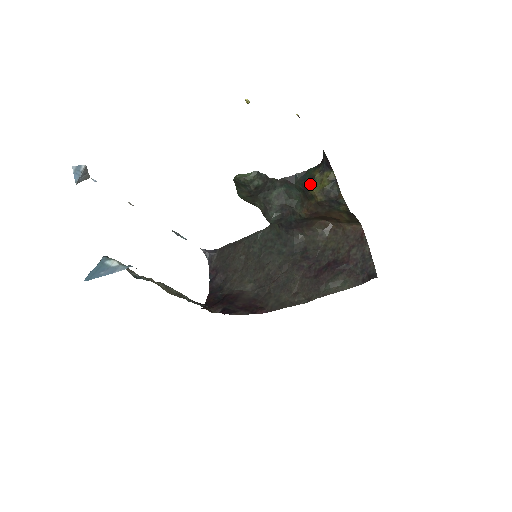
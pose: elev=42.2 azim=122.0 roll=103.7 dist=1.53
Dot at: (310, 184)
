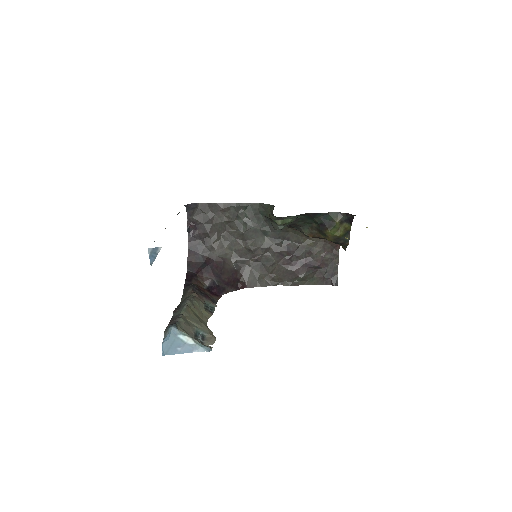
Dot at: (329, 228)
